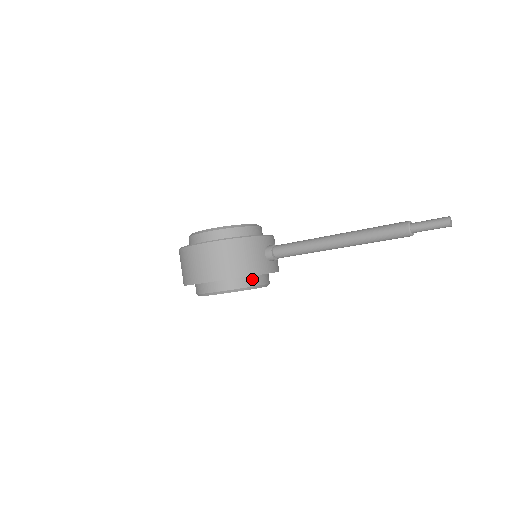
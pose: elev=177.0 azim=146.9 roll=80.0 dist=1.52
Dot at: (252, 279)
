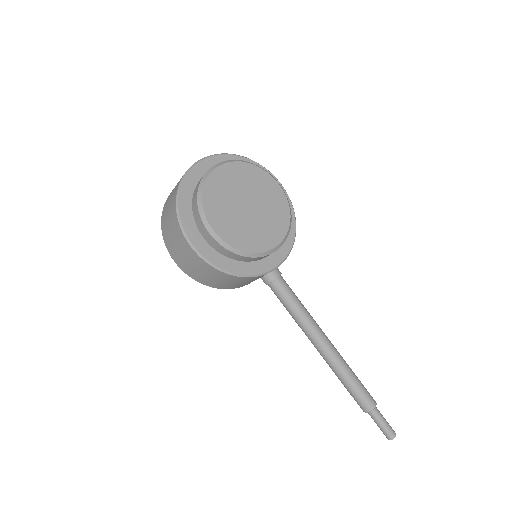
Dot at: occluded
